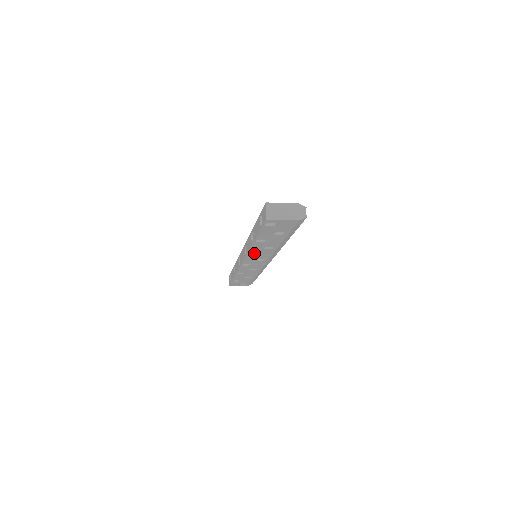
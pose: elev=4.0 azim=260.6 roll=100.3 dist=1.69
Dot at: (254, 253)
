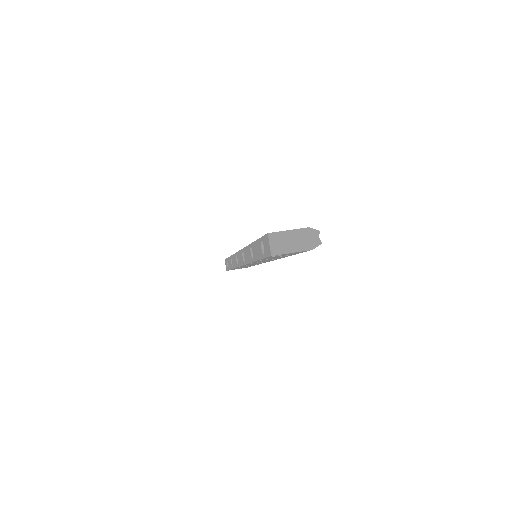
Dot at: occluded
